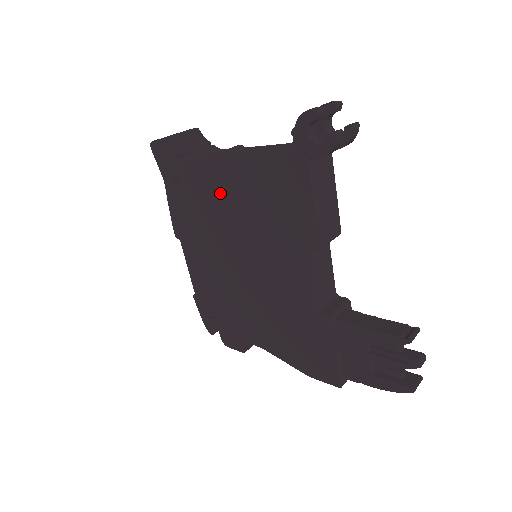
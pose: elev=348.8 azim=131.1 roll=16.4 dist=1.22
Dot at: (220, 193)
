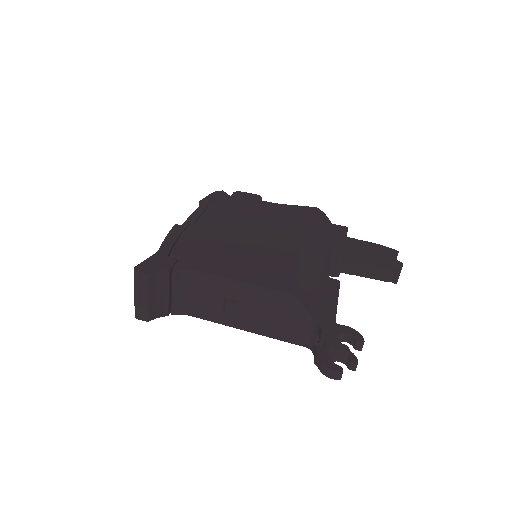
Dot at: occluded
